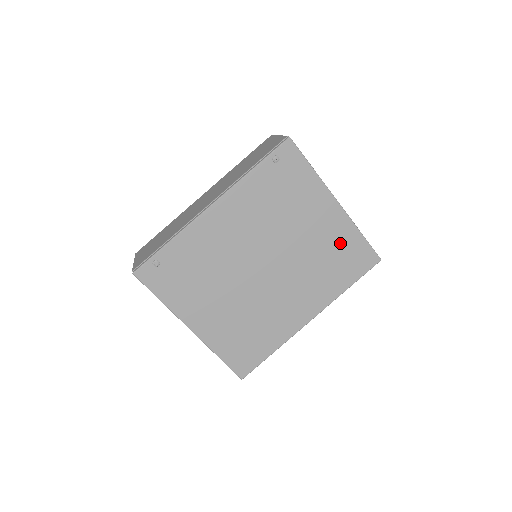
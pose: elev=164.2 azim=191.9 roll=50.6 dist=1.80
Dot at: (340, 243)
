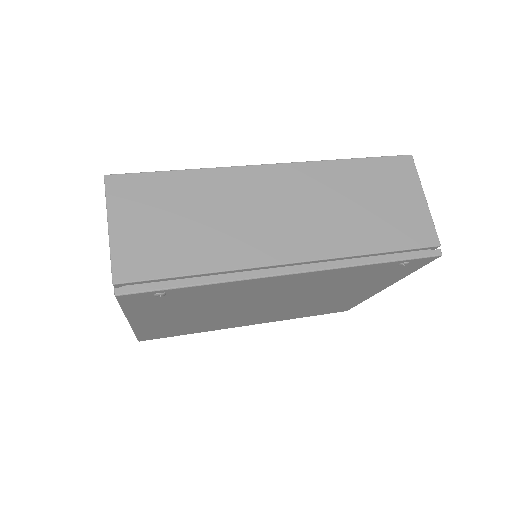
Dot at: (341, 303)
